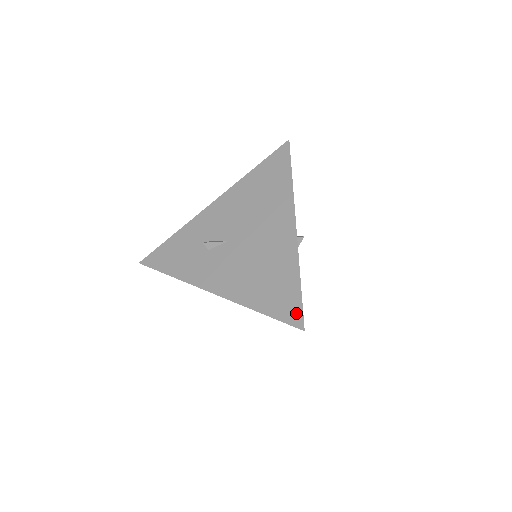
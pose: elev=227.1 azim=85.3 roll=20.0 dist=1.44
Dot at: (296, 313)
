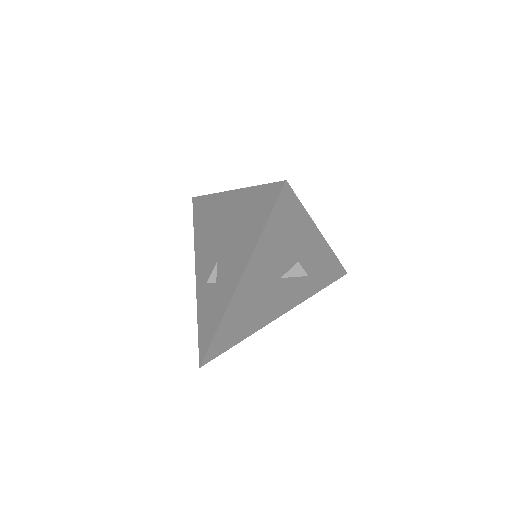
Dot at: (274, 190)
